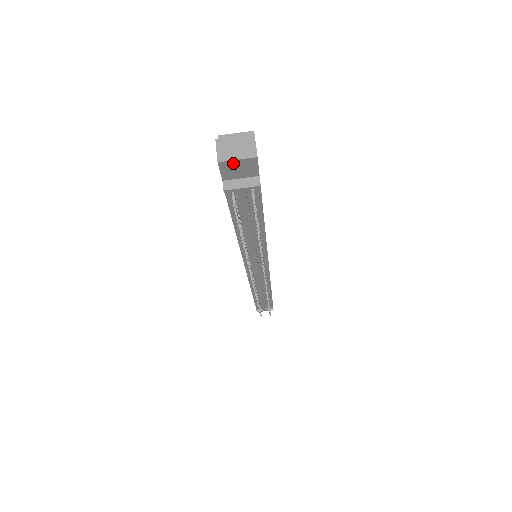
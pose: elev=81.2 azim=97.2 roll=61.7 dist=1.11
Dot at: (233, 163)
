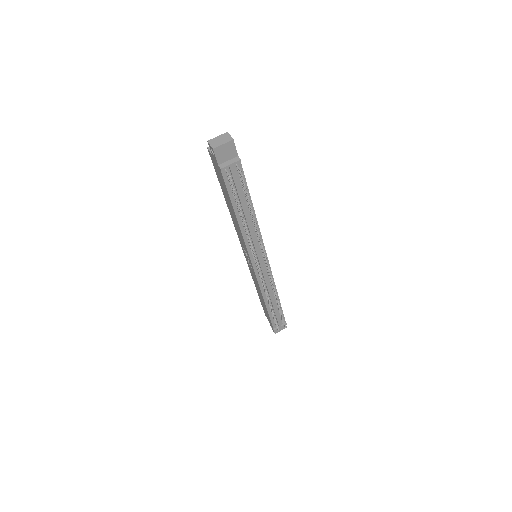
Dot at: (221, 148)
